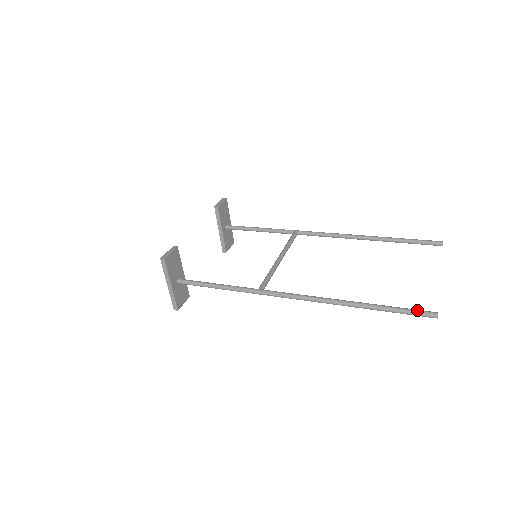
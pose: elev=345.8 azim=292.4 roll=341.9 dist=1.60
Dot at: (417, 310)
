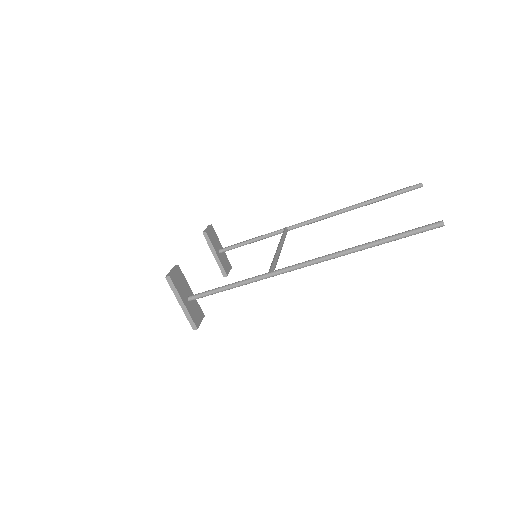
Dot at: (422, 226)
